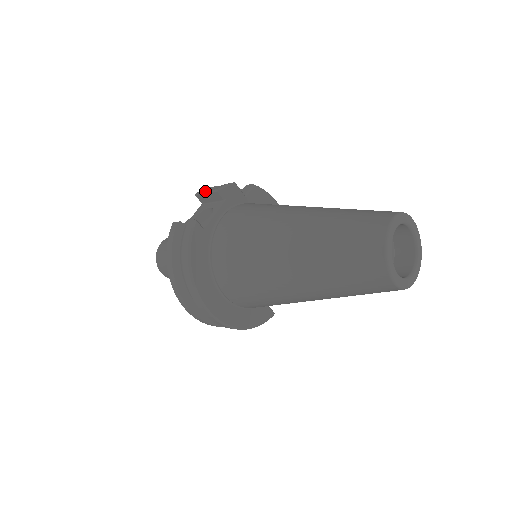
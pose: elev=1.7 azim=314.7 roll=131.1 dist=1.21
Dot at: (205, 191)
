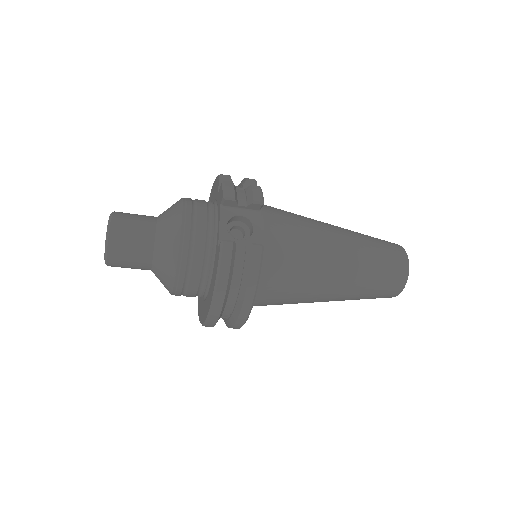
Dot at: (235, 195)
